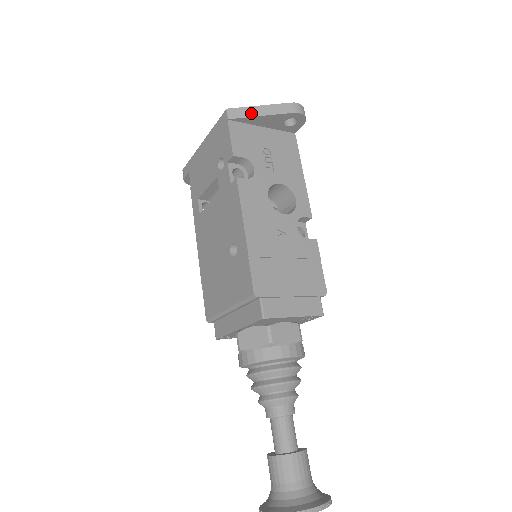
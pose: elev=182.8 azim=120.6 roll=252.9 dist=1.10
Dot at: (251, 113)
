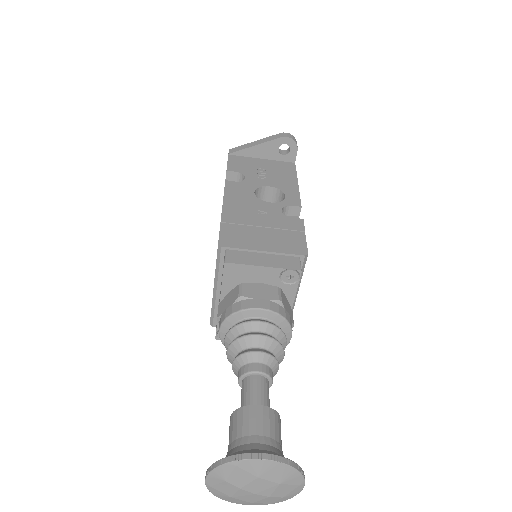
Dot at: (247, 146)
